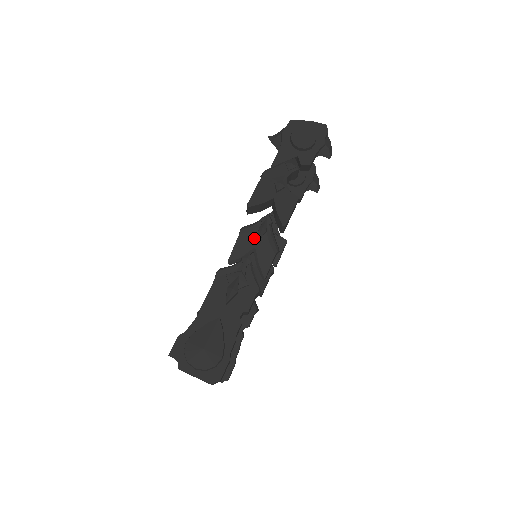
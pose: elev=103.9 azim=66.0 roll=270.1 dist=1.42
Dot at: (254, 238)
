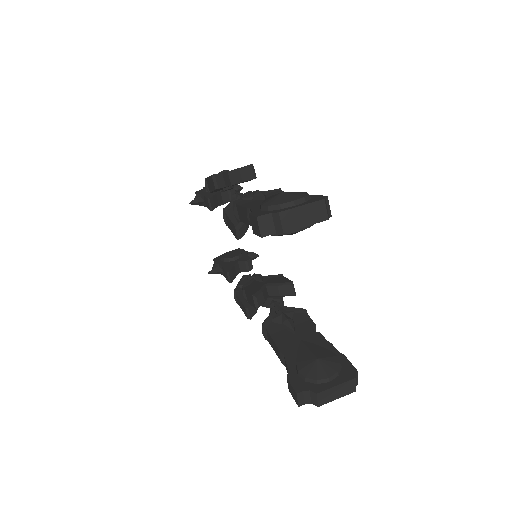
Dot at: occluded
